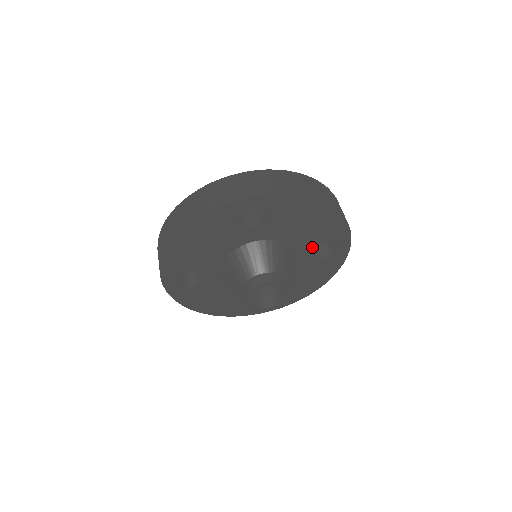
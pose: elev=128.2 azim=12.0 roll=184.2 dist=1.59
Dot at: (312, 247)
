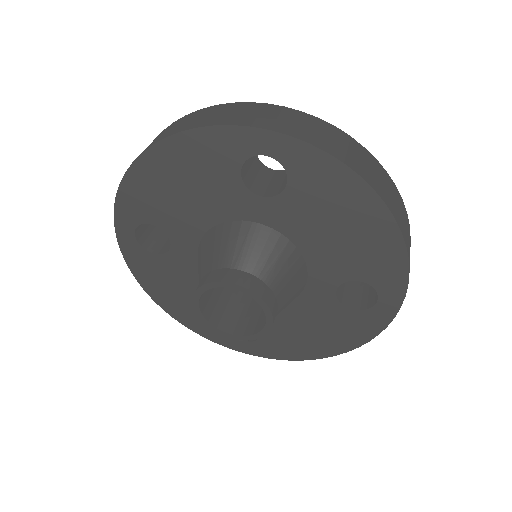
Dot at: (339, 280)
